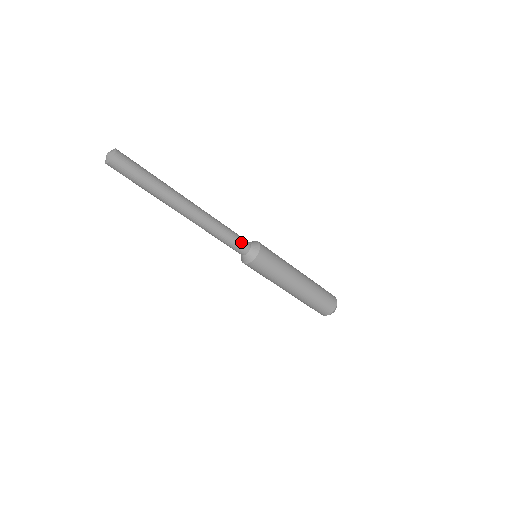
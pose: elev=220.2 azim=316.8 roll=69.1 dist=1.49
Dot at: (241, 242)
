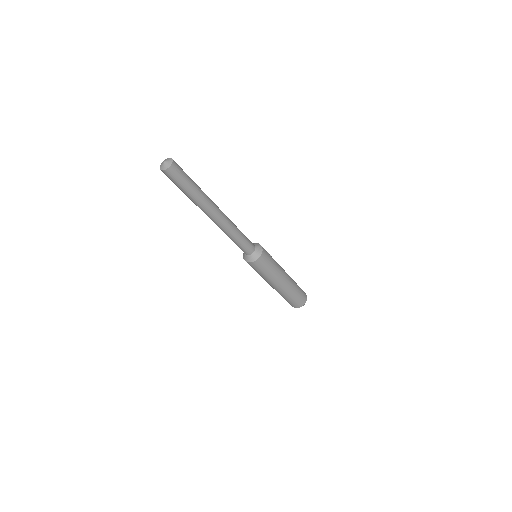
Dot at: (249, 240)
